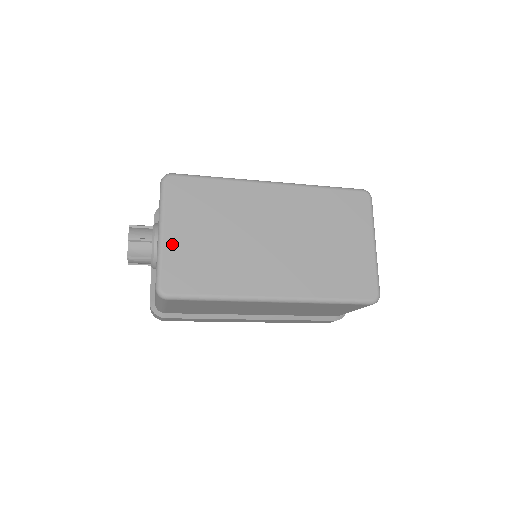
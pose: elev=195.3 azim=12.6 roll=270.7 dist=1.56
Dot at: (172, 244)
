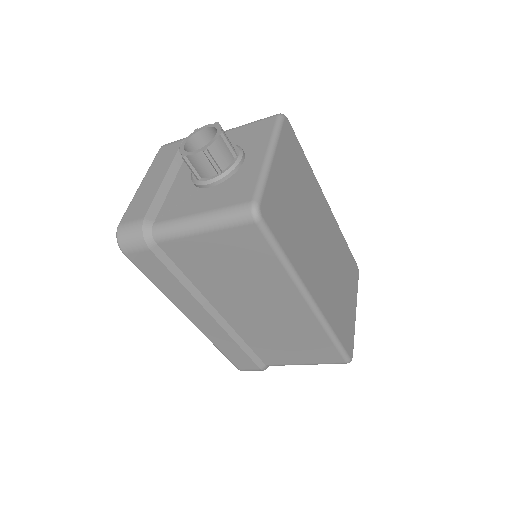
Dot at: (276, 175)
